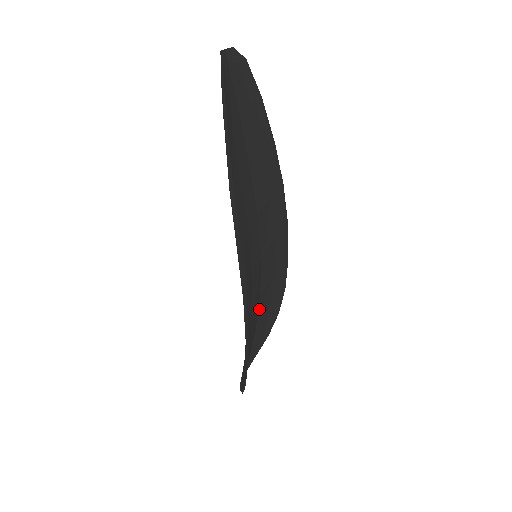
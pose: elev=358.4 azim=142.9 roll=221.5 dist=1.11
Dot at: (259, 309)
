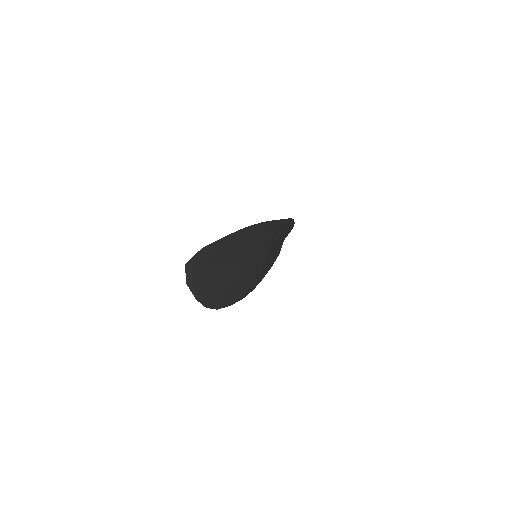
Dot at: (236, 264)
